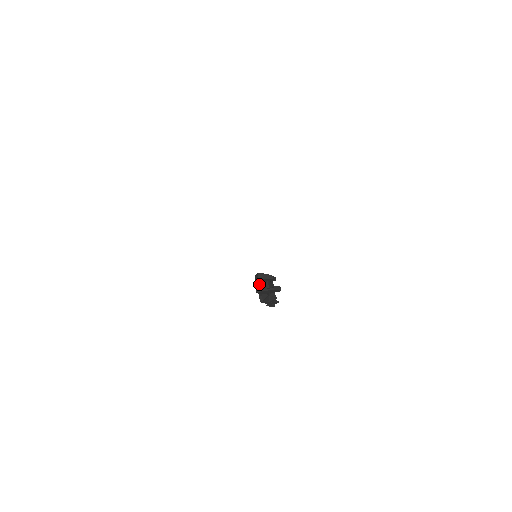
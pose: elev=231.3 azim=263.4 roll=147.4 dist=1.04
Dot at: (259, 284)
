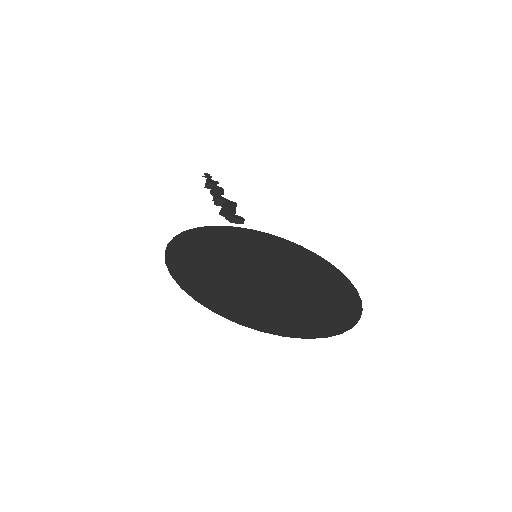
Dot at: (225, 213)
